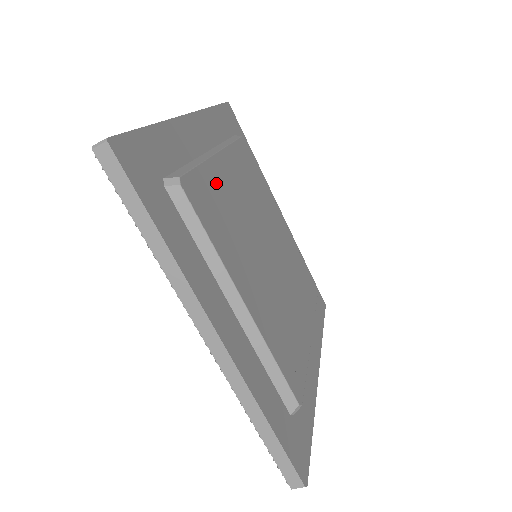
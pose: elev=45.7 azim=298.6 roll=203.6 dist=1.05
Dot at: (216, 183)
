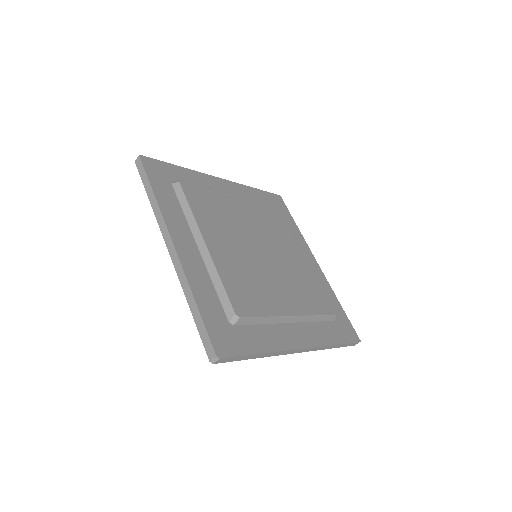
Dot at: (219, 199)
